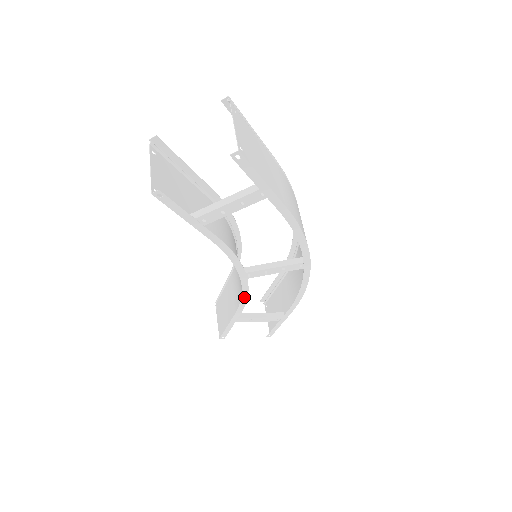
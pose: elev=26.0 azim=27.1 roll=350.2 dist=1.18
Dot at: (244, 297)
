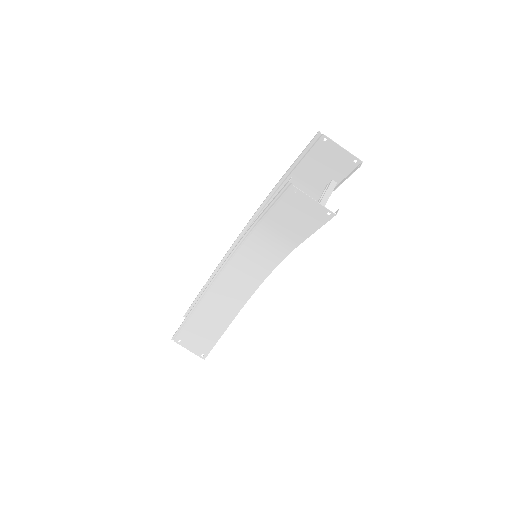
Dot at: occluded
